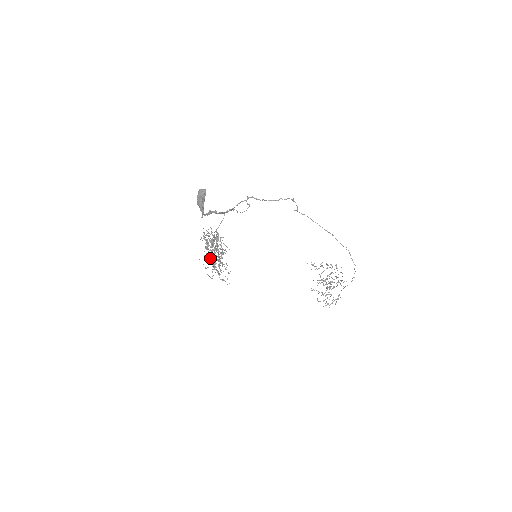
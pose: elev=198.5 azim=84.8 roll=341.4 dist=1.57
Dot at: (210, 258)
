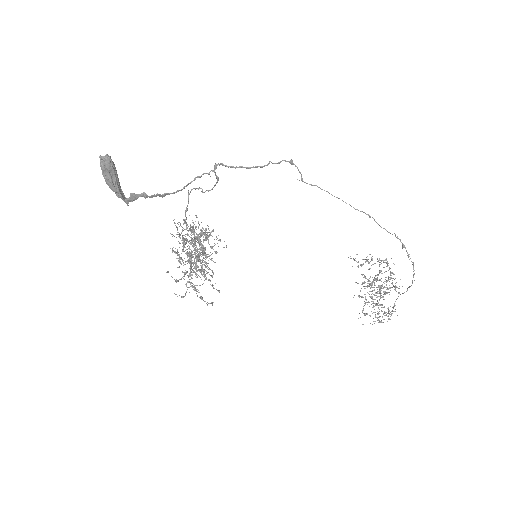
Dot at: (183, 265)
